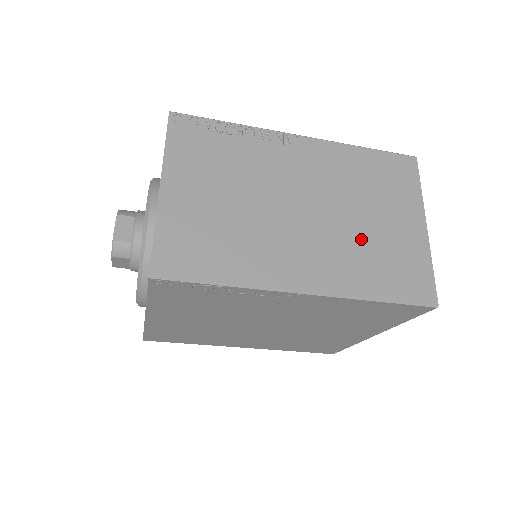
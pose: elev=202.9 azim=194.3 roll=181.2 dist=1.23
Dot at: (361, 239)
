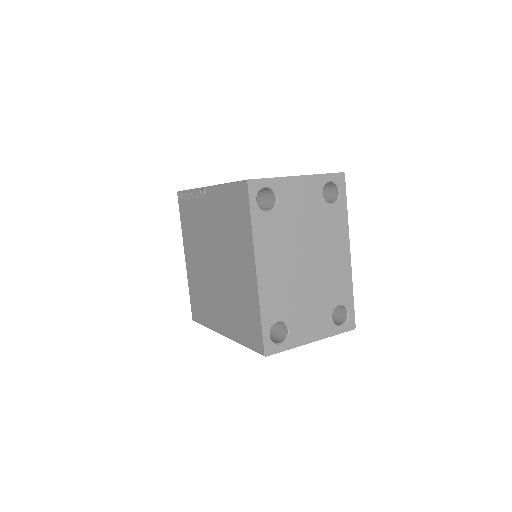
Dot at: occluded
